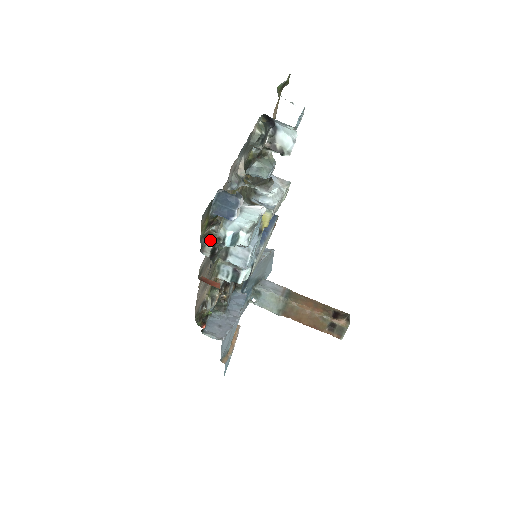
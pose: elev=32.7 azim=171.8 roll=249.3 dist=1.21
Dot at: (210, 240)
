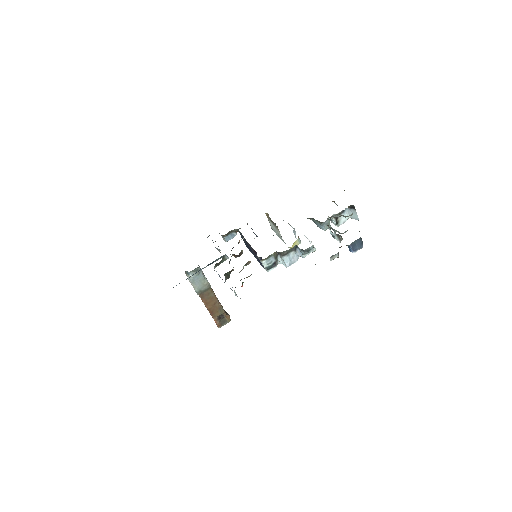
Dot at: (338, 254)
